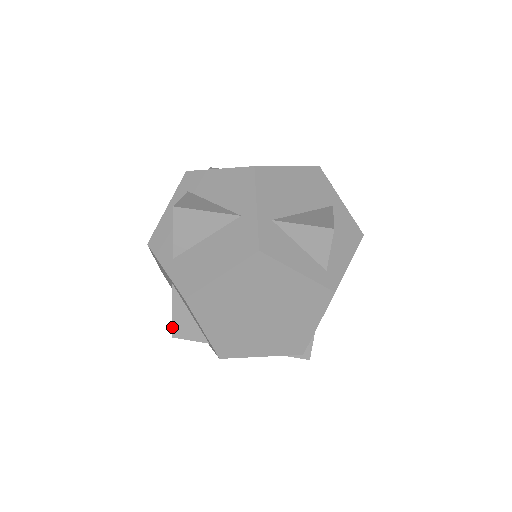
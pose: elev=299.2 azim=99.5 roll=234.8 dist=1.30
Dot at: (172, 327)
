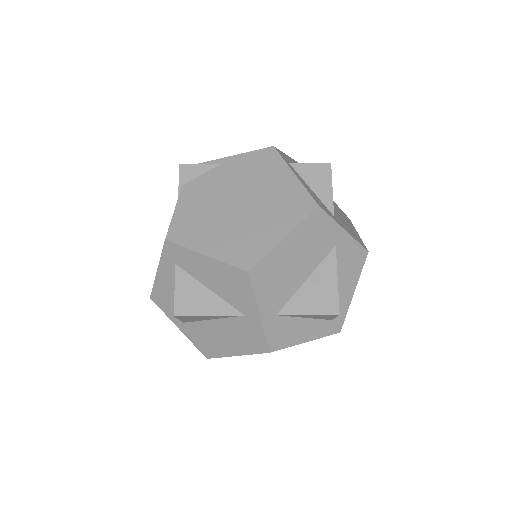
Dot at: occluded
